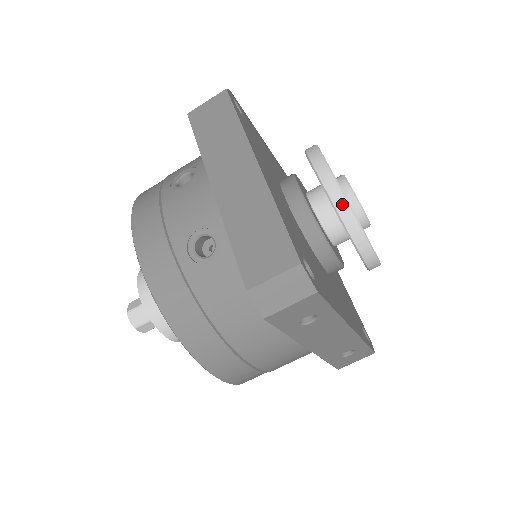
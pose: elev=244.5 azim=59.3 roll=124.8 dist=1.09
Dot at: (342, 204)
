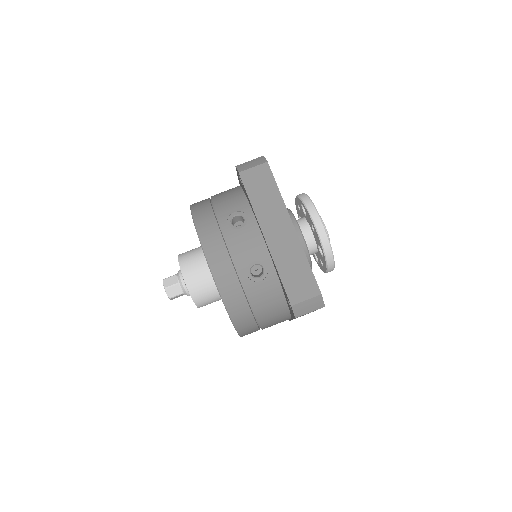
Dot at: (327, 246)
